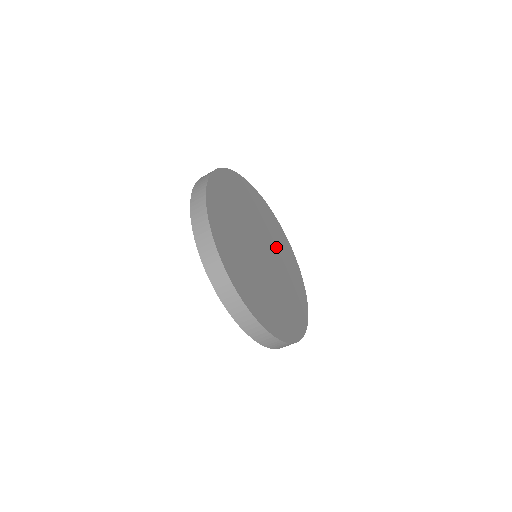
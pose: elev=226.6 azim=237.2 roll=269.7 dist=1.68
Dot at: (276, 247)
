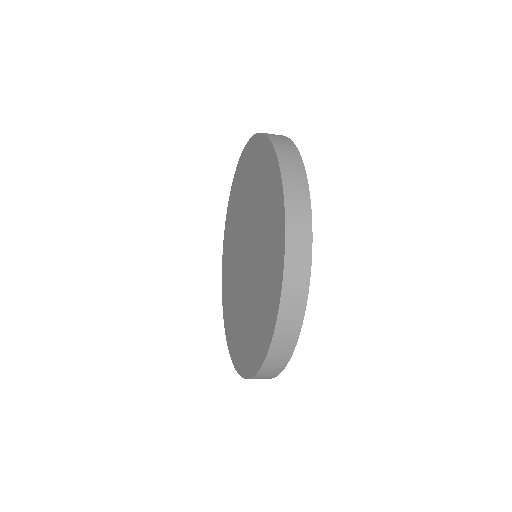
Dot at: occluded
